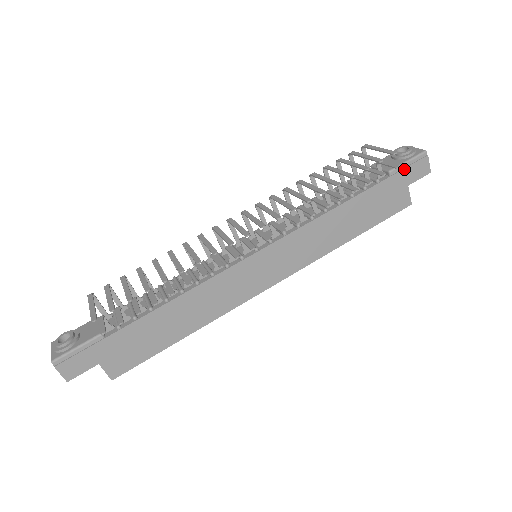
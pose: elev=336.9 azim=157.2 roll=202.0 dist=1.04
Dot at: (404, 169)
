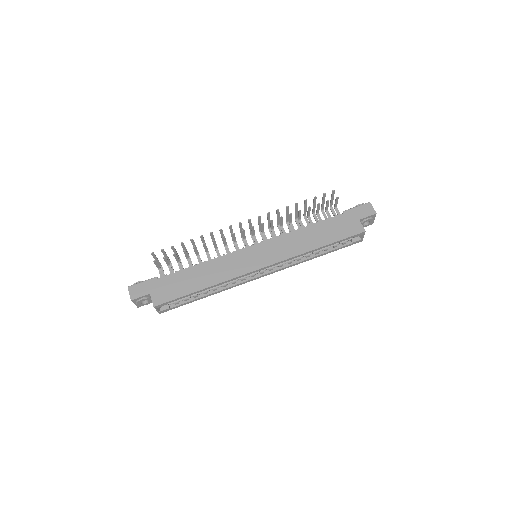
Dot at: (354, 210)
